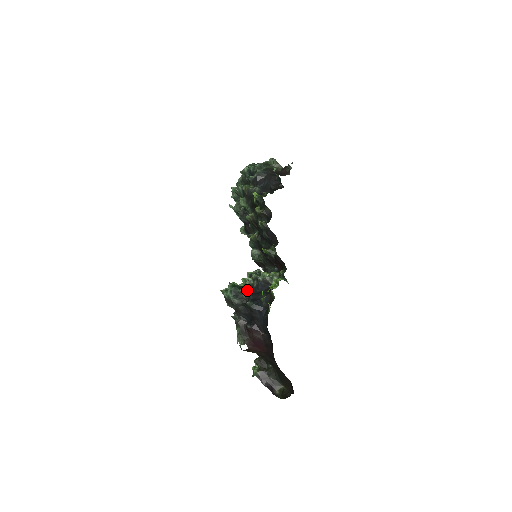
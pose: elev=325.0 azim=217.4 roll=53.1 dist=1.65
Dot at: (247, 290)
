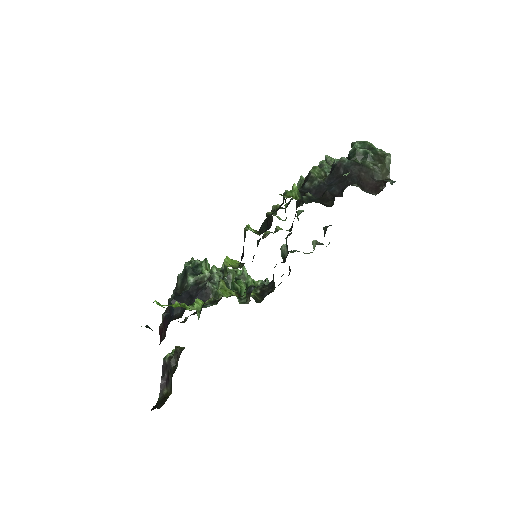
Dot at: (191, 282)
